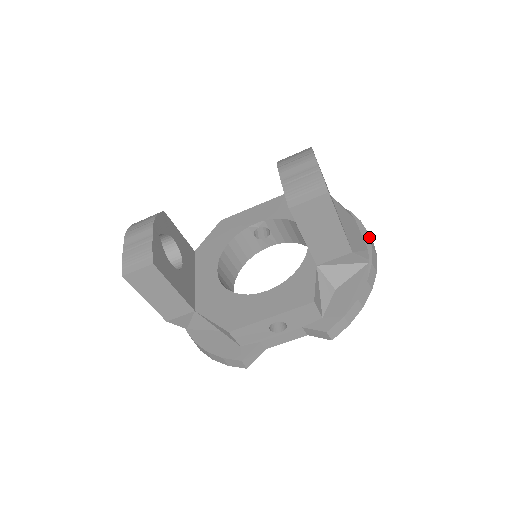
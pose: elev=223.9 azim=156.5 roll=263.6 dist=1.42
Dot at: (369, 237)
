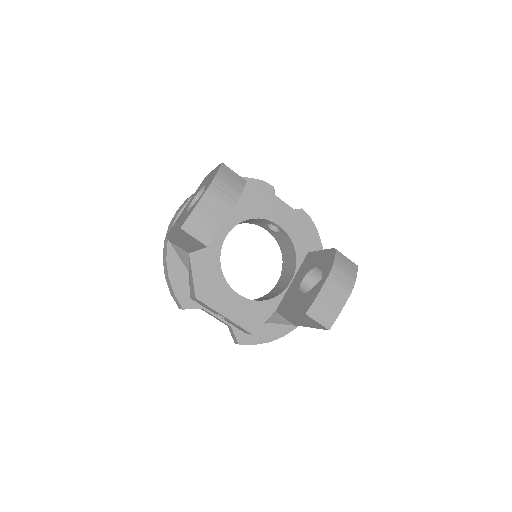
Dot at: occluded
